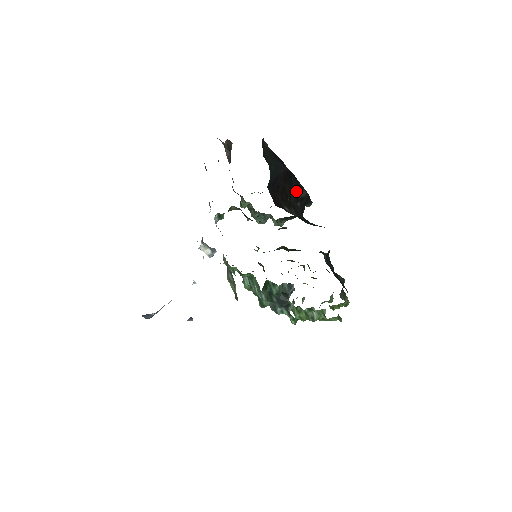
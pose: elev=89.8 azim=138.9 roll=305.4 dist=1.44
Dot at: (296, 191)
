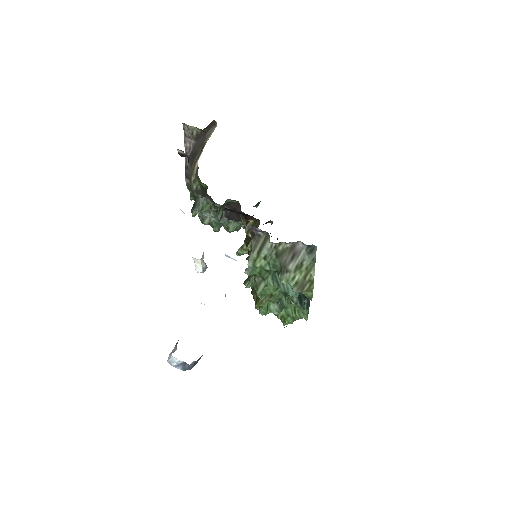
Dot at: occluded
